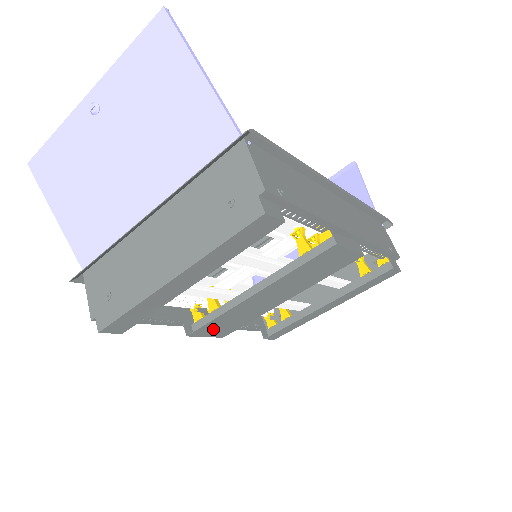
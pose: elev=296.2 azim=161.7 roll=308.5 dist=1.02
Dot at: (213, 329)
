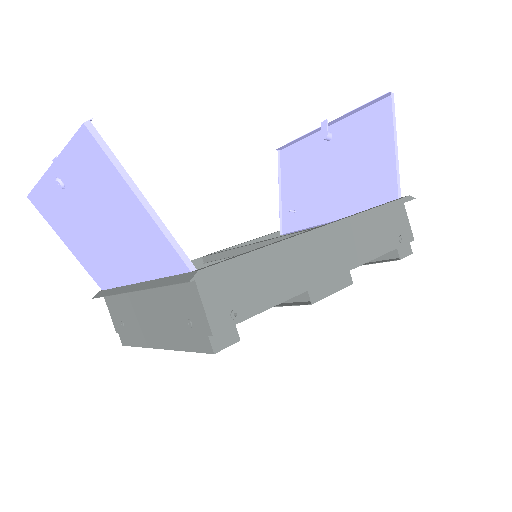
Dot at: occluded
